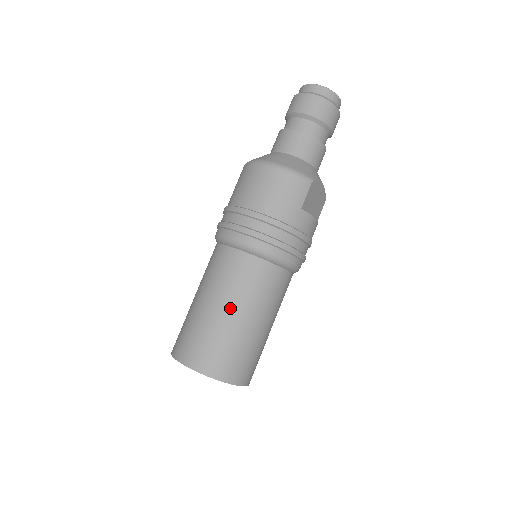
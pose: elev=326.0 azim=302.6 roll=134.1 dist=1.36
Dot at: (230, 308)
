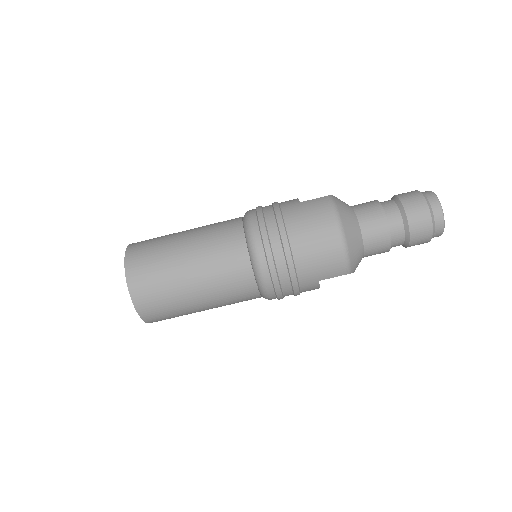
Dot at: (197, 284)
